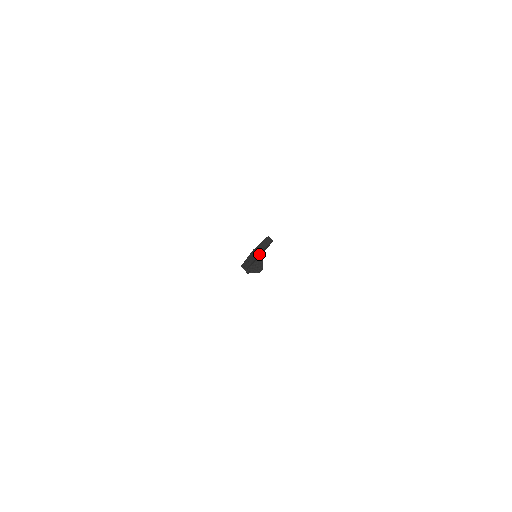
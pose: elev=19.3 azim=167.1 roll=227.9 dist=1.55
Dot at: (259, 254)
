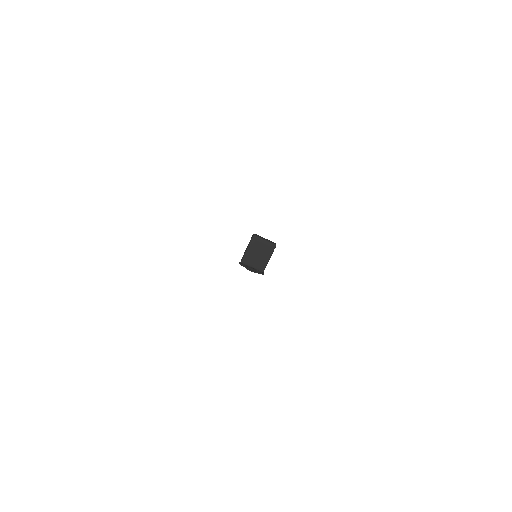
Dot at: (255, 238)
